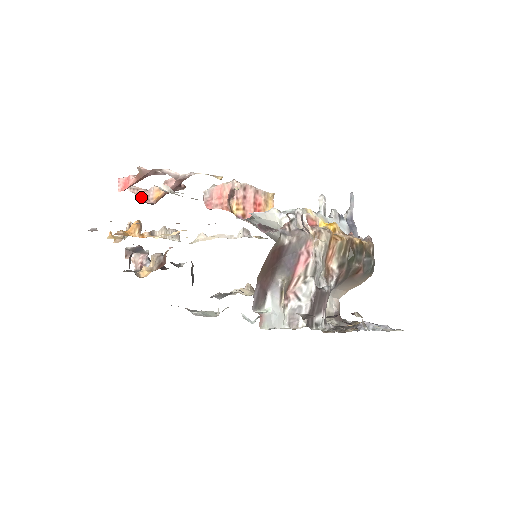
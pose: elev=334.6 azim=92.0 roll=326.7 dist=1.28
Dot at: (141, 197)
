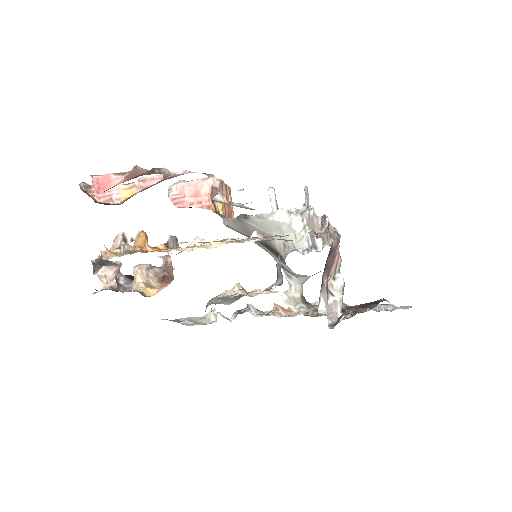
Dot at: (95, 196)
